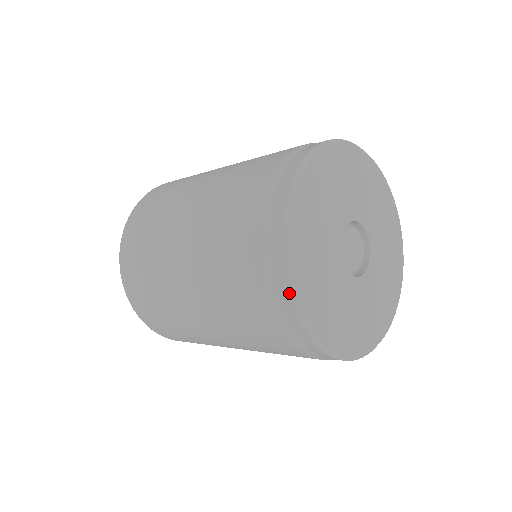
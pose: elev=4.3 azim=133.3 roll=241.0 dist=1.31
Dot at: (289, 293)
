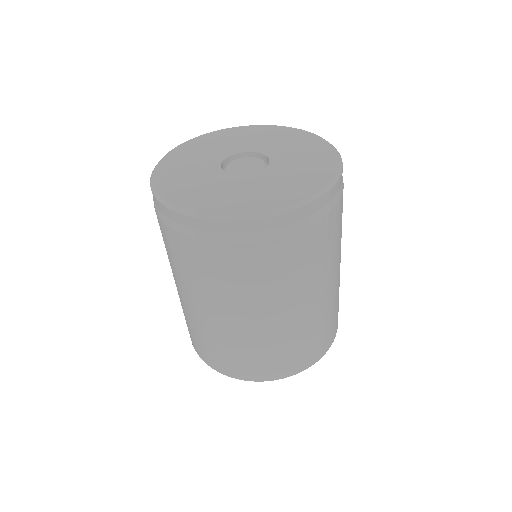
Dot at: occluded
